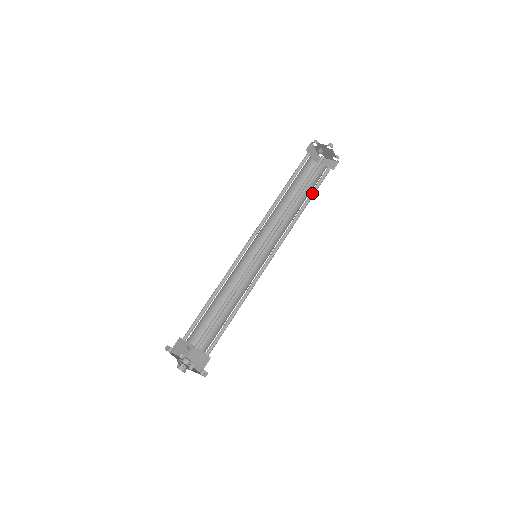
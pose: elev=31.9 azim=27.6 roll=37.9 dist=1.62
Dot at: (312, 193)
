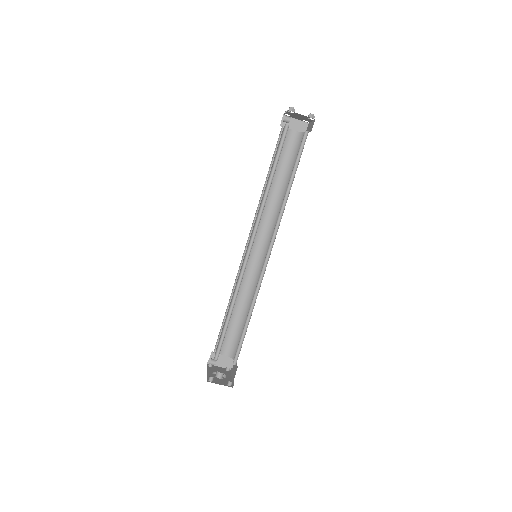
Dot at: (296, 168)
